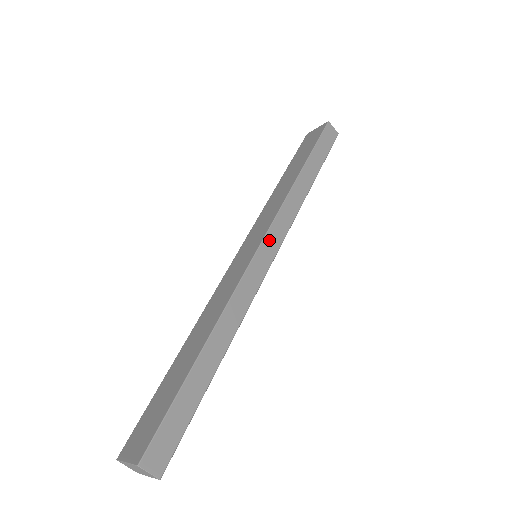
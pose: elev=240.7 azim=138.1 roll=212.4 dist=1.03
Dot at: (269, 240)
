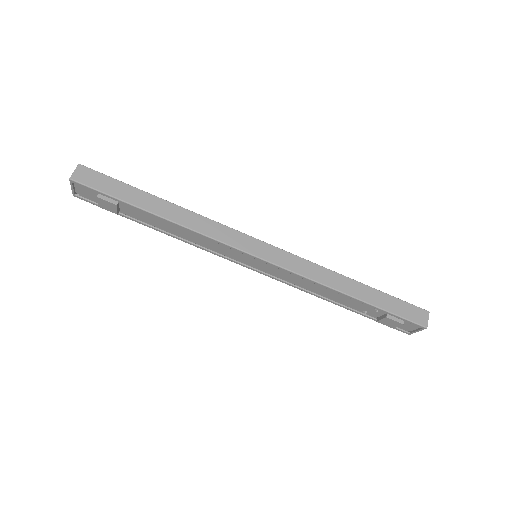
Dot at: (271, 250)
